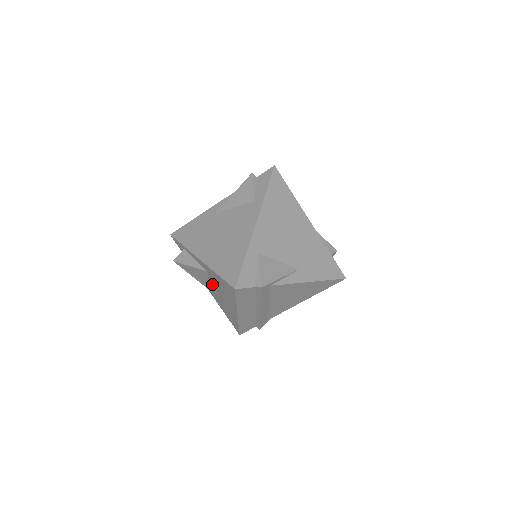
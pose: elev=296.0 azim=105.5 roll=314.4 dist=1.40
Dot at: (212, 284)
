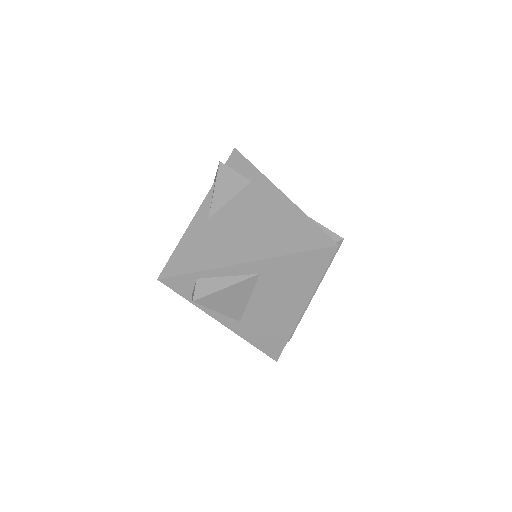
Dot at: (256, 297)
